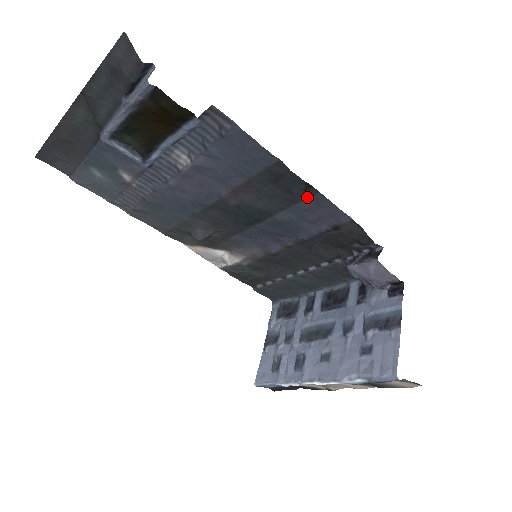
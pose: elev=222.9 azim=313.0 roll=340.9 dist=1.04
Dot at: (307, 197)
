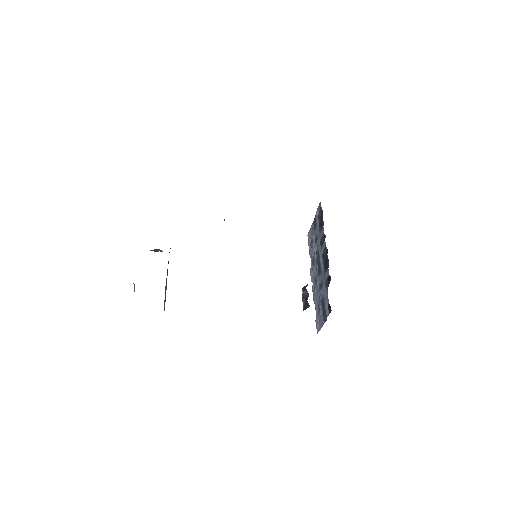
Dot at: occluded
